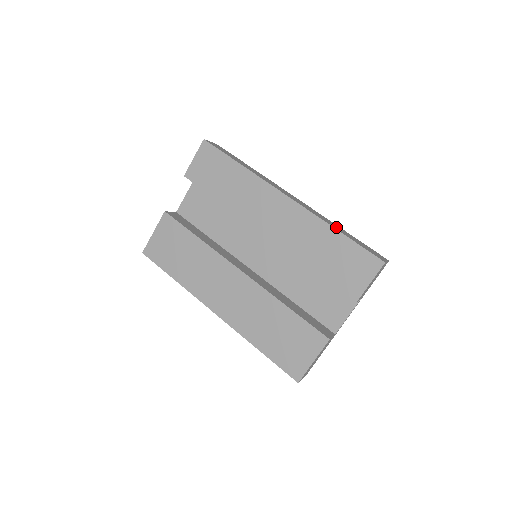
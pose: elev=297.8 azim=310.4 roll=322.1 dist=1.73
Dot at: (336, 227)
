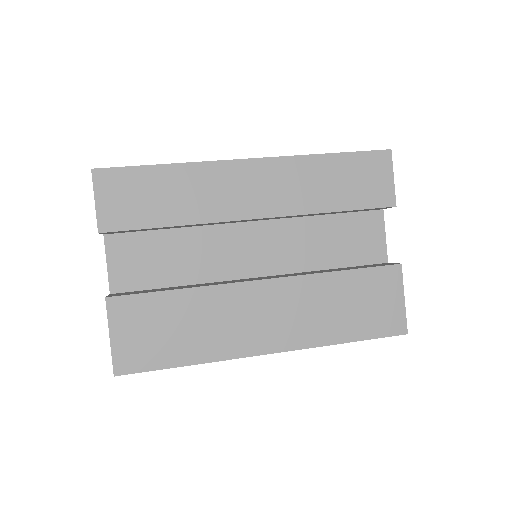
Dot at: occluded
